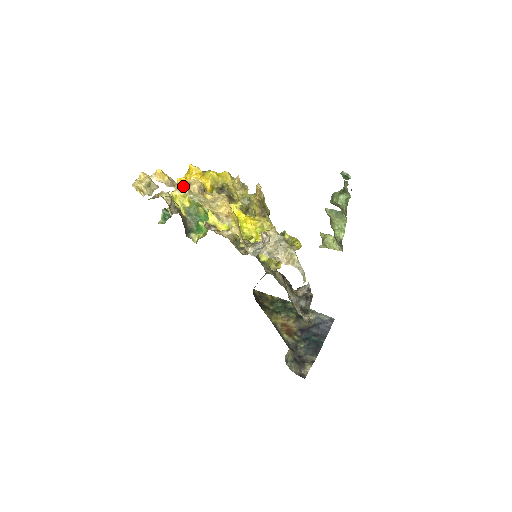
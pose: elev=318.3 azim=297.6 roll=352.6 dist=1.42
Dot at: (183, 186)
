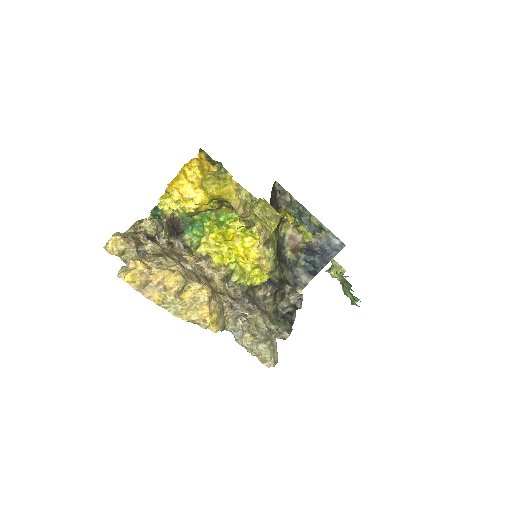
Dot at: (156, 297)
